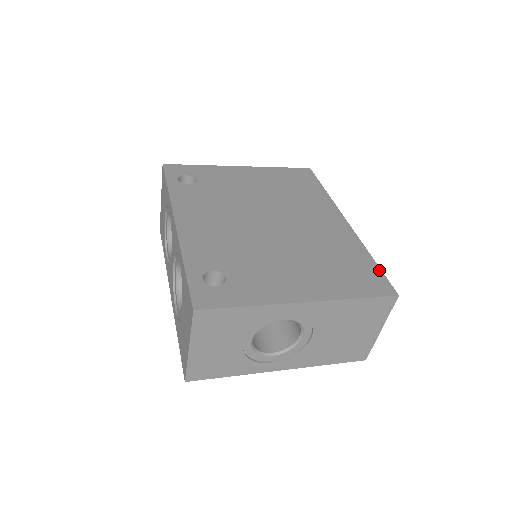
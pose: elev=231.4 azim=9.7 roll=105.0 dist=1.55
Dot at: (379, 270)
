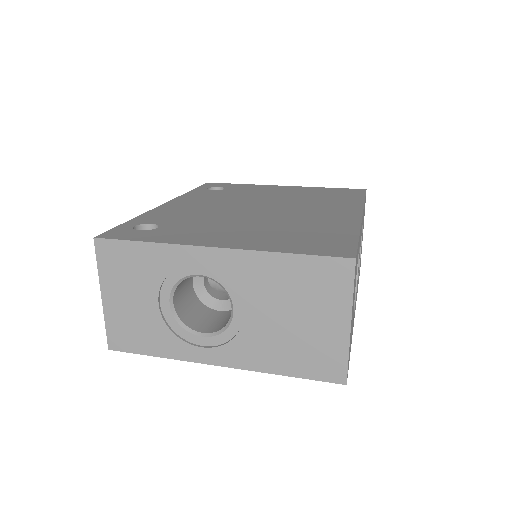
Dot at: (354, 241)
